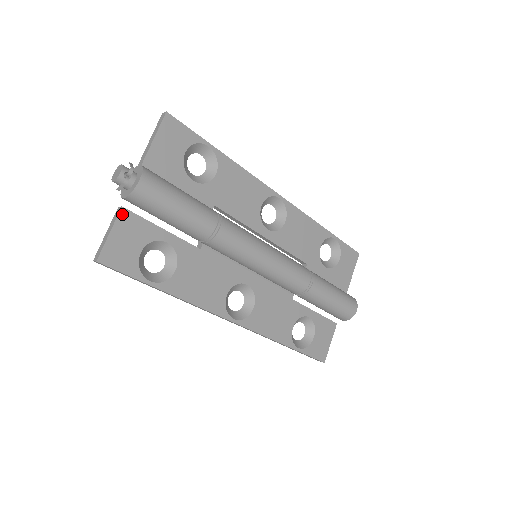
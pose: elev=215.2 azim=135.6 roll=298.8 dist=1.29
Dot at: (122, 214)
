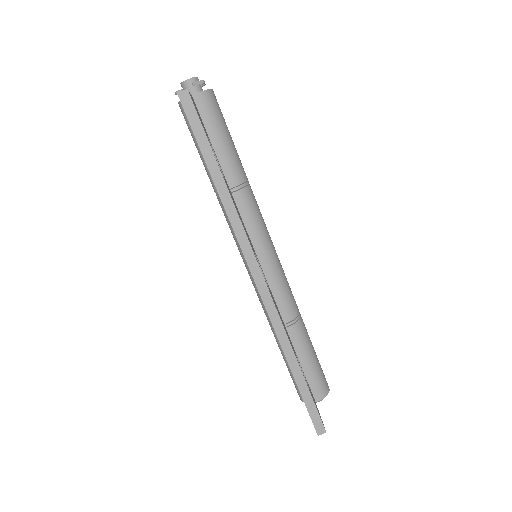
Dot at: occluded
